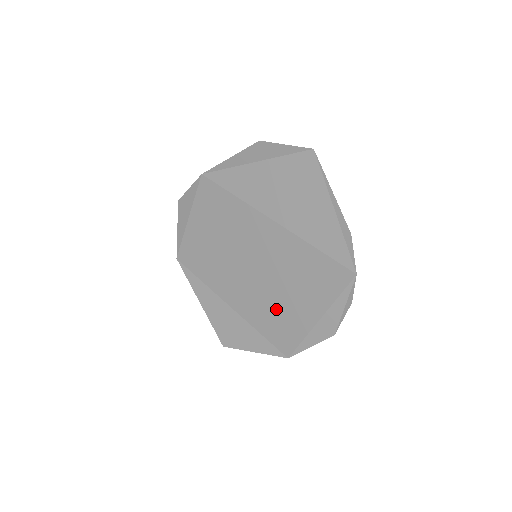
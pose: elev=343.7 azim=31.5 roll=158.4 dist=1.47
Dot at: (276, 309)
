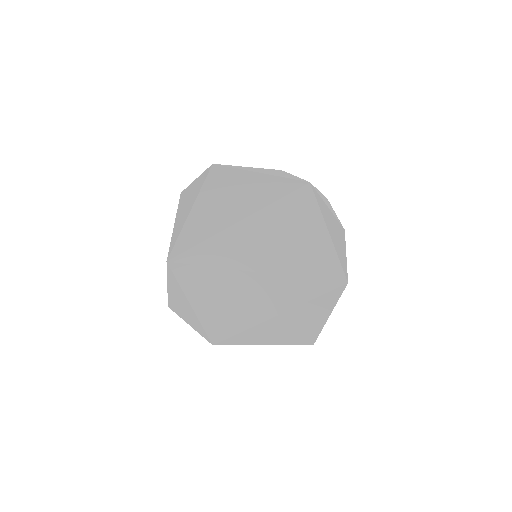
Dot at: (305, 266)
